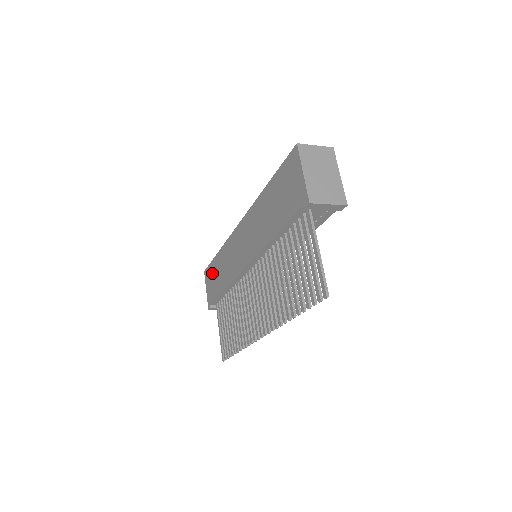
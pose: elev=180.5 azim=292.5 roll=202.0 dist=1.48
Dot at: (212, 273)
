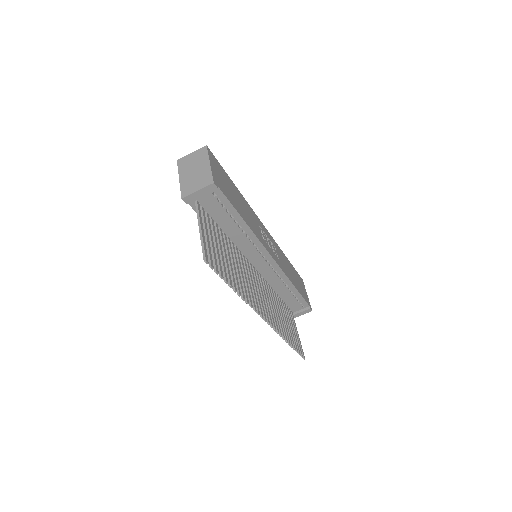
Dot at: occluded
